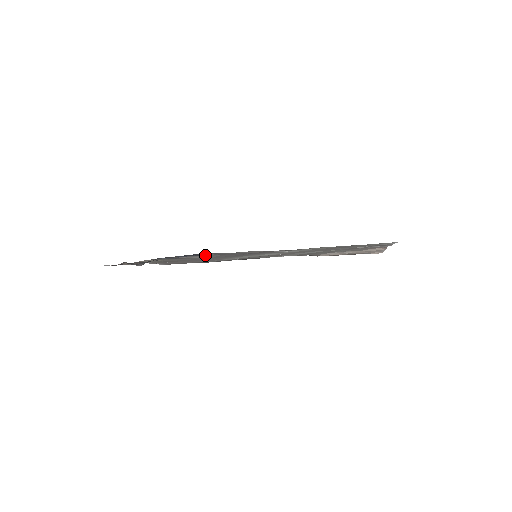
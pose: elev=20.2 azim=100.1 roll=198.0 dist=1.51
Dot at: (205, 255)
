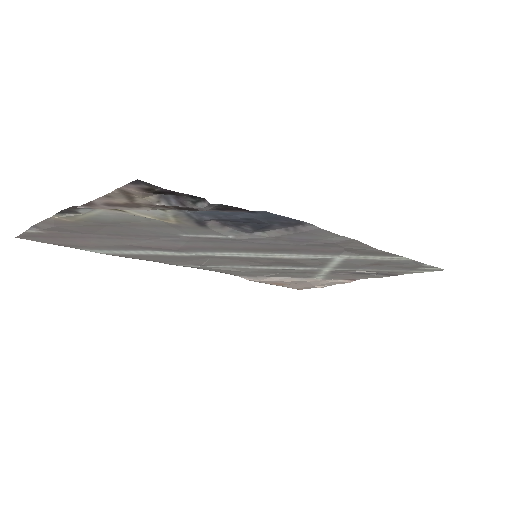
Dot at: (259, 229)
